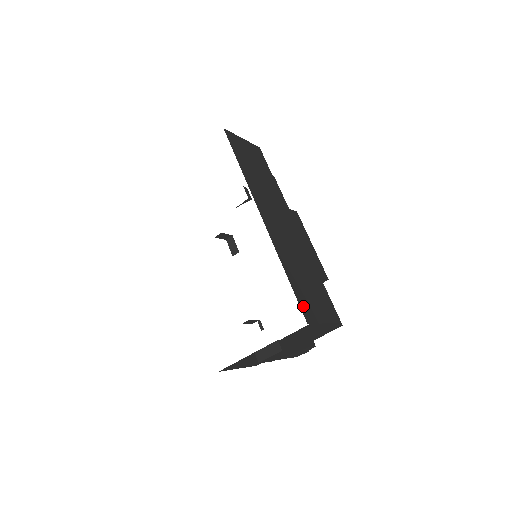
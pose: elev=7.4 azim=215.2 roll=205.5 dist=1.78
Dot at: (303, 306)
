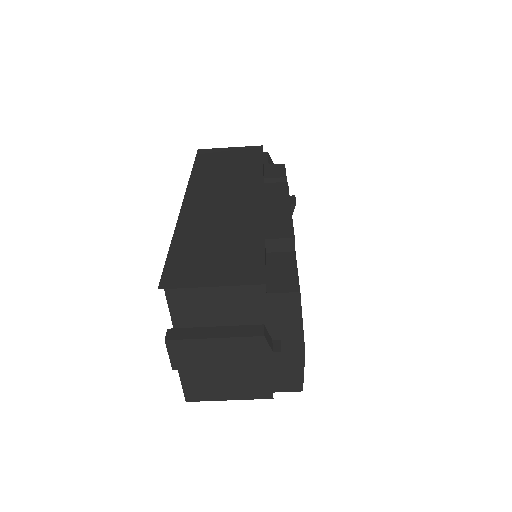
Dot at: (172, 272)
